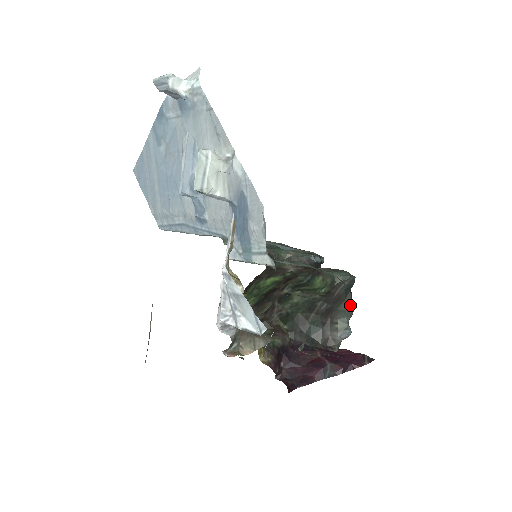
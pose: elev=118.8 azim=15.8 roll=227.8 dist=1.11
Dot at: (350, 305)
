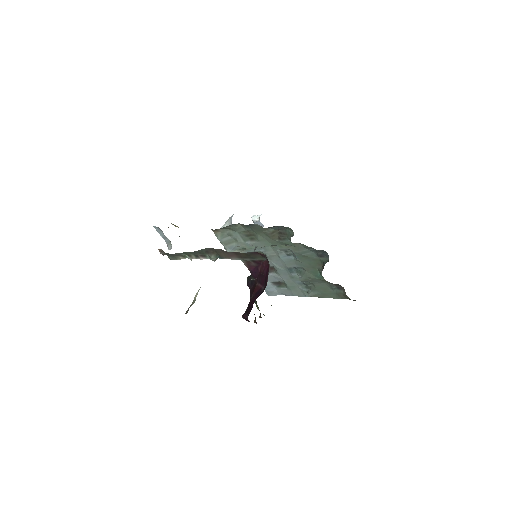
Dot at: occluded
